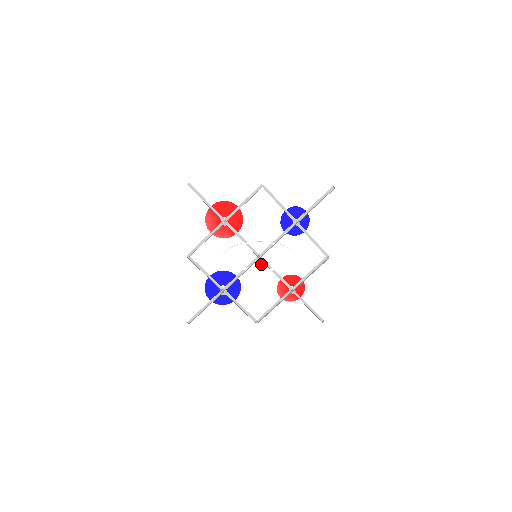
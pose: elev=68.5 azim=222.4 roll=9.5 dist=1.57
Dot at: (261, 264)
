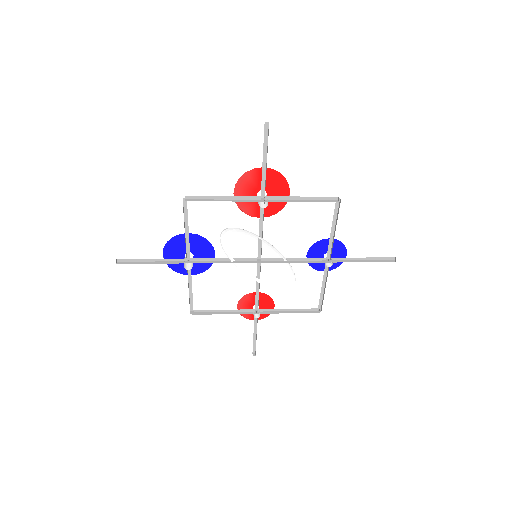
Dot at: (253, 267)
